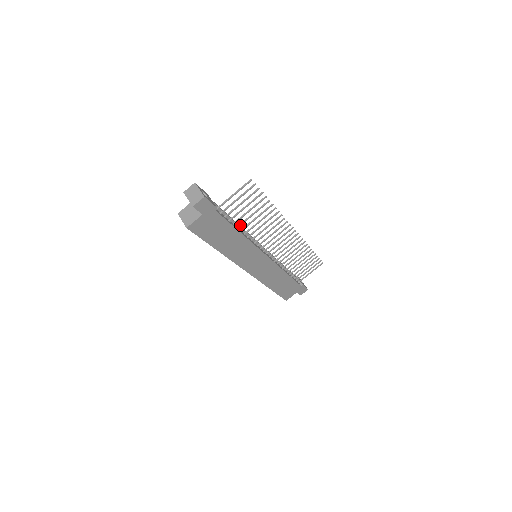
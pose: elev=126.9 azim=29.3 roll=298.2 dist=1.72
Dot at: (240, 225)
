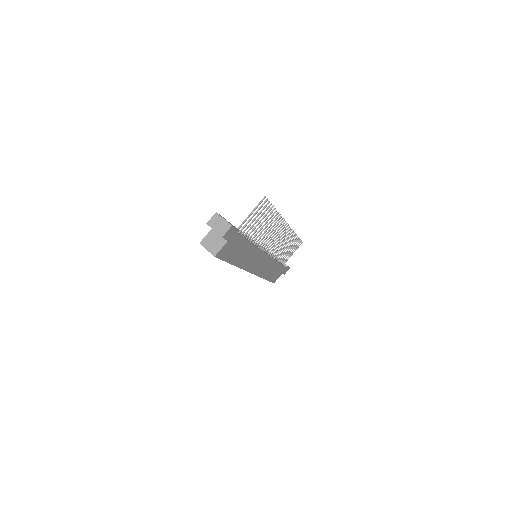
Dot at: (251, 237)
